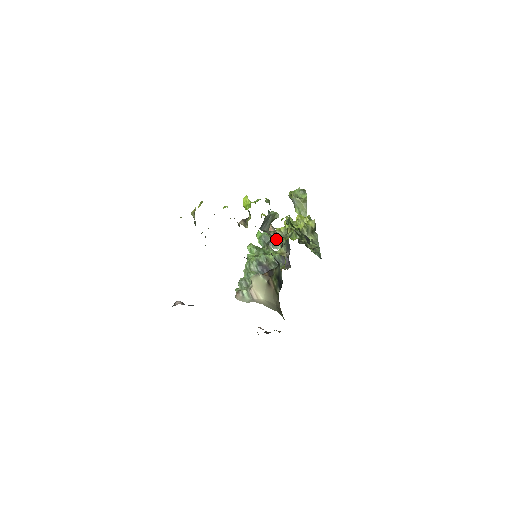
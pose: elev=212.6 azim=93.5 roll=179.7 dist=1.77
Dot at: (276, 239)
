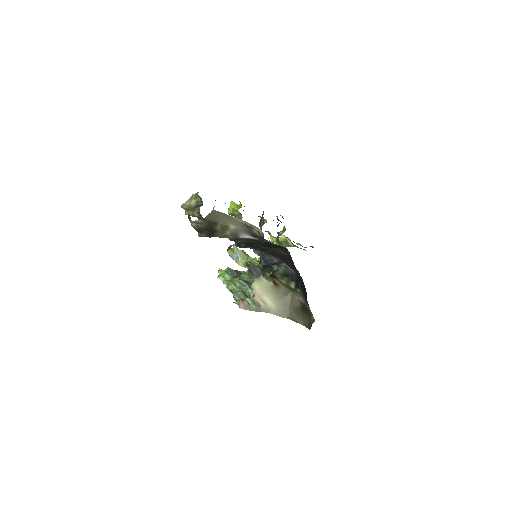
Dot at: occluded
